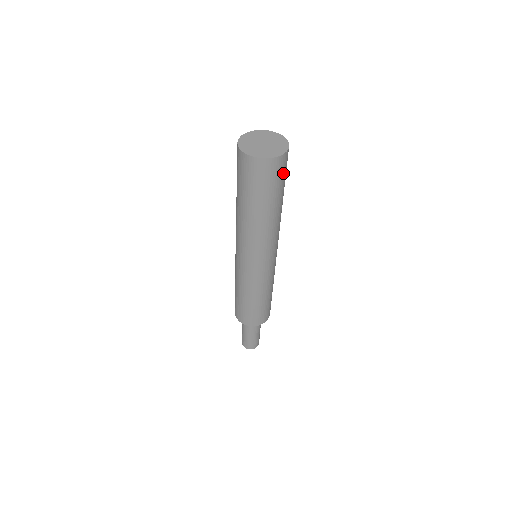
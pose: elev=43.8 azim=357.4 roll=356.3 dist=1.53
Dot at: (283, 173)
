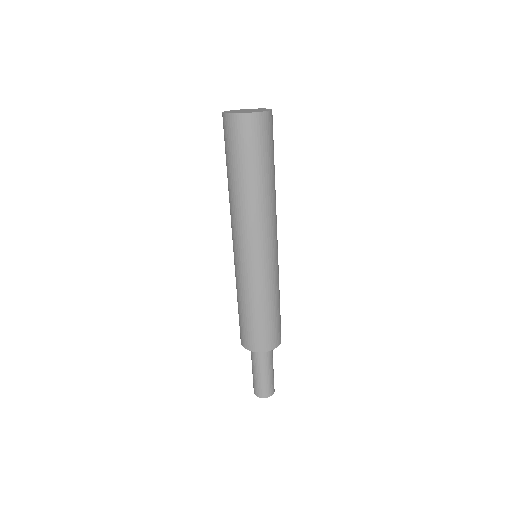
Dot at: (269, 136)
